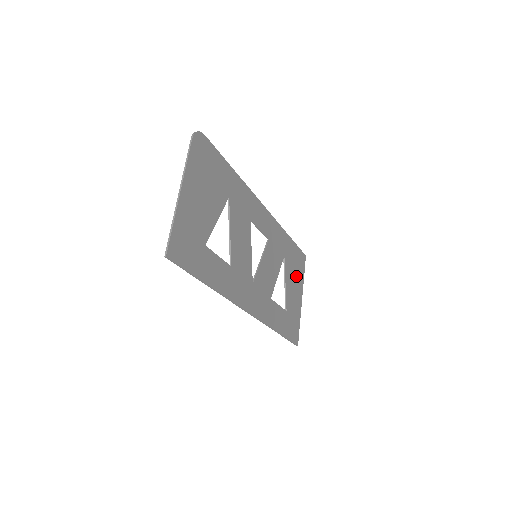
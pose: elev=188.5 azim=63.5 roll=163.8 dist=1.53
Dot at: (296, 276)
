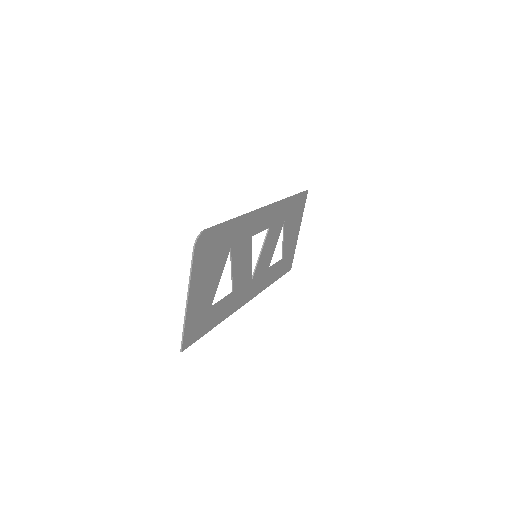
Dot at: (295, 221)
